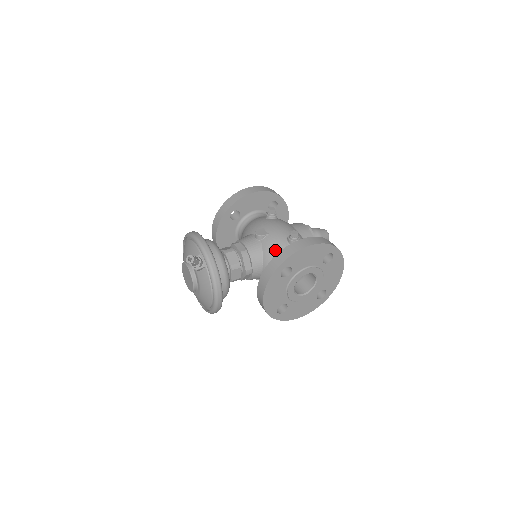
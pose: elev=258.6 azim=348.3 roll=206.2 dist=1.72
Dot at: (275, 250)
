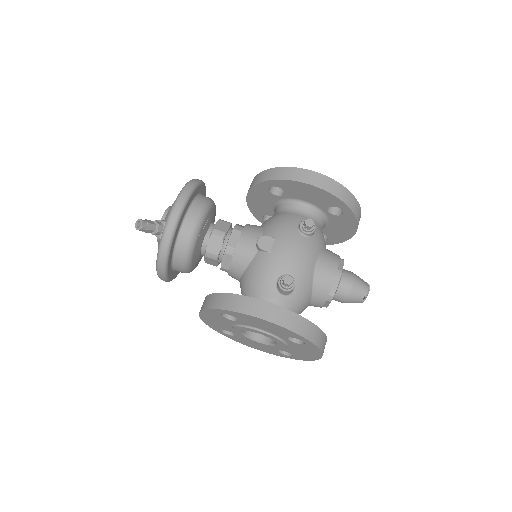
Dot at: (257, 277)
